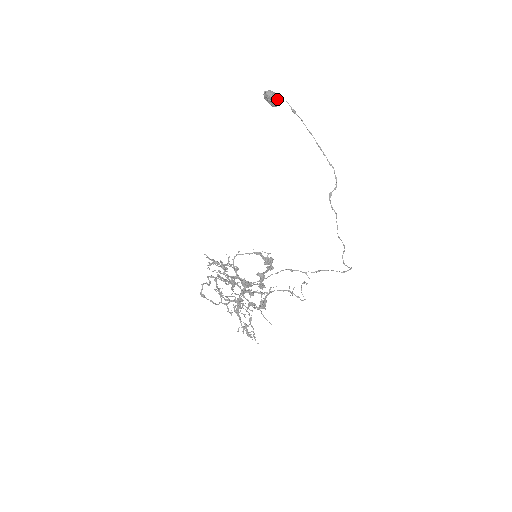
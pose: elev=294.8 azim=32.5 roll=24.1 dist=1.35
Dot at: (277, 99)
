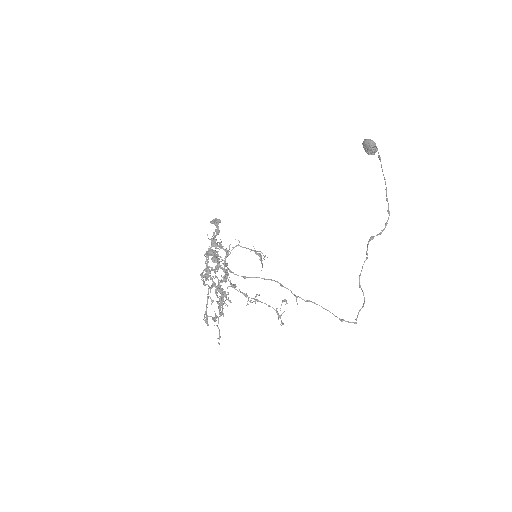
Dot at: (372, 146)
